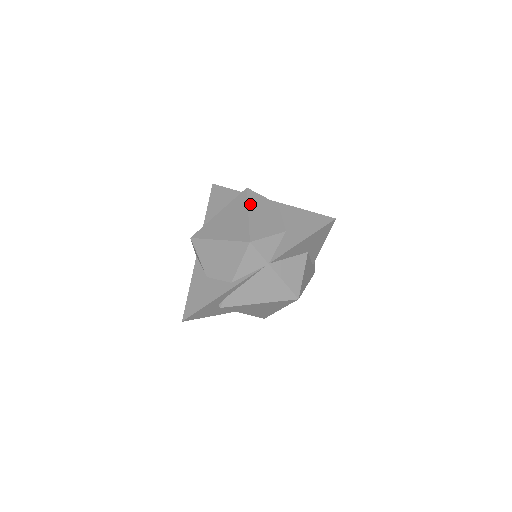
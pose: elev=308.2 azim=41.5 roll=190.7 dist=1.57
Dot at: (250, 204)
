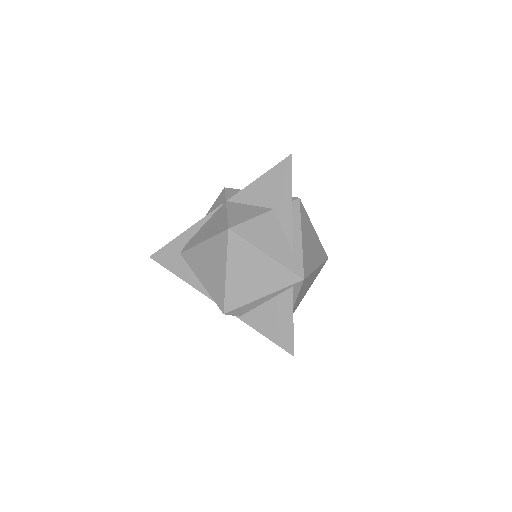
Dot at: occluded
